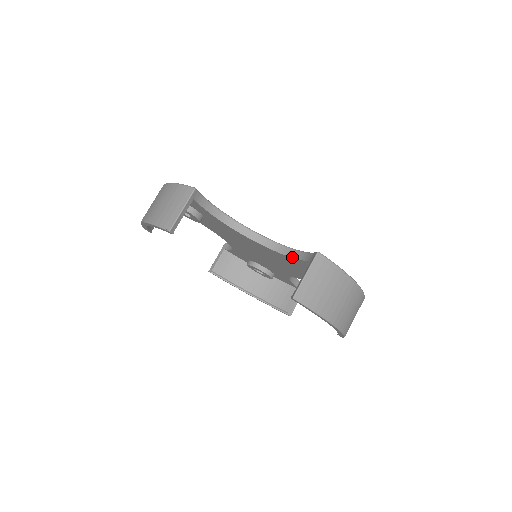
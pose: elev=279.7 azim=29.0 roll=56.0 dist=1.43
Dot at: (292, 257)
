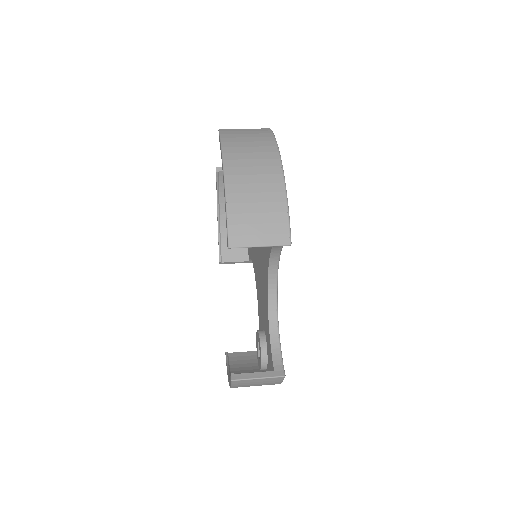
Dot at: occluded
